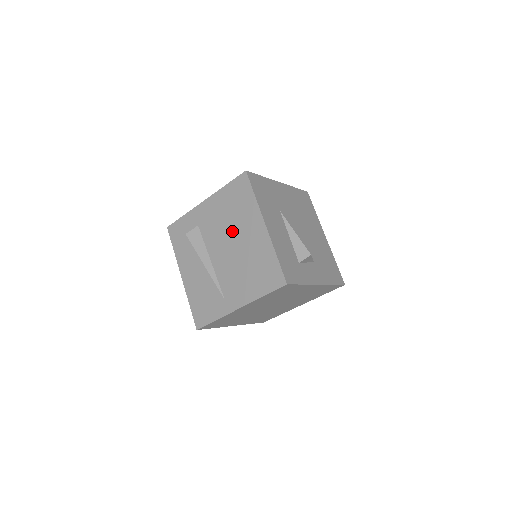
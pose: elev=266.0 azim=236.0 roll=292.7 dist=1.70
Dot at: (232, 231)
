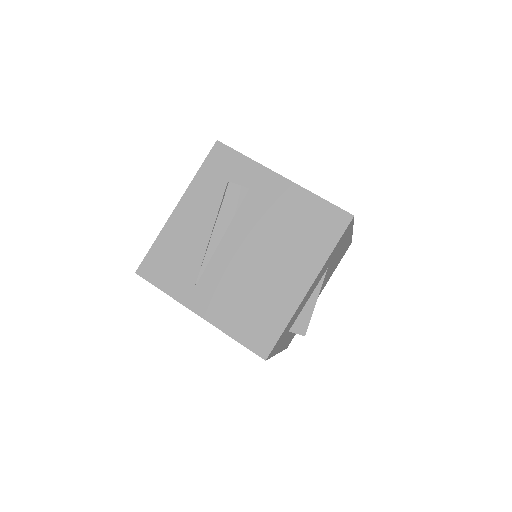
Dot at: (274, 245)
